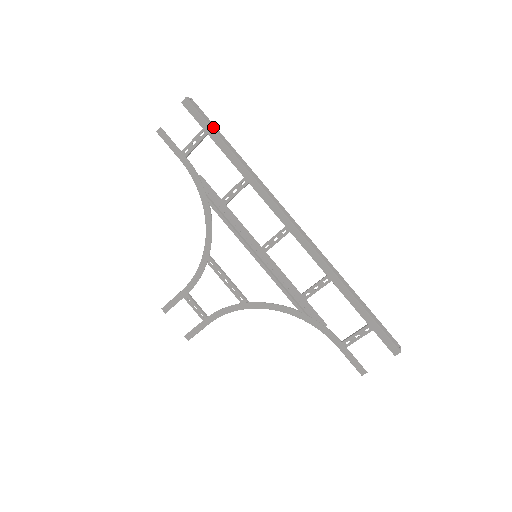
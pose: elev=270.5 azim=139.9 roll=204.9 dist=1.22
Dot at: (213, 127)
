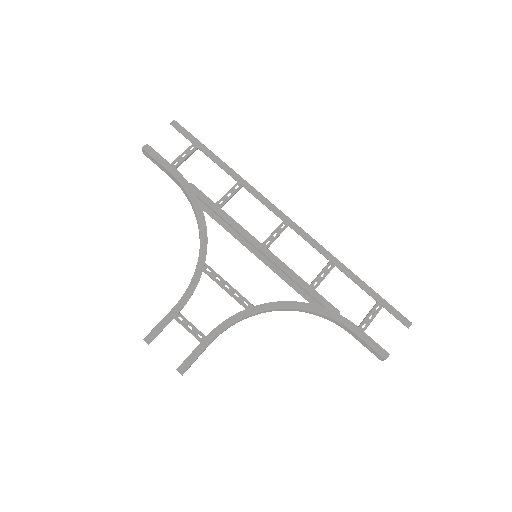
Dot at: (201, 144)
